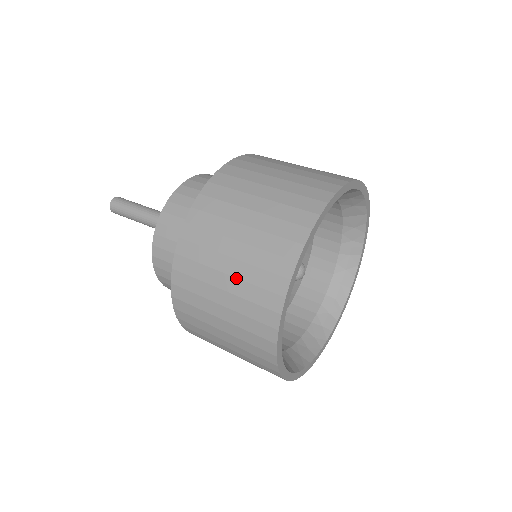
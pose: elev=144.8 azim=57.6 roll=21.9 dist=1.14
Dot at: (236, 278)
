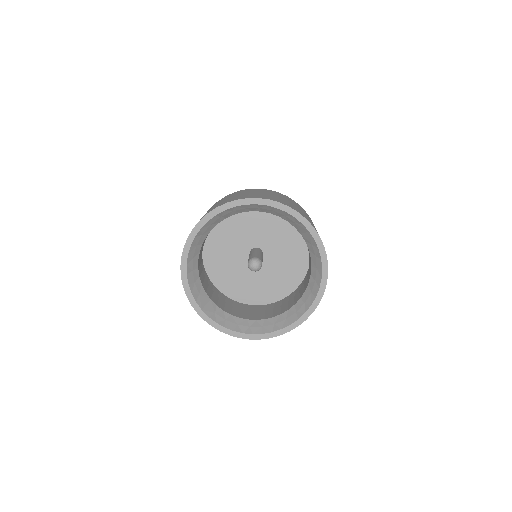
Dot at: occluded
